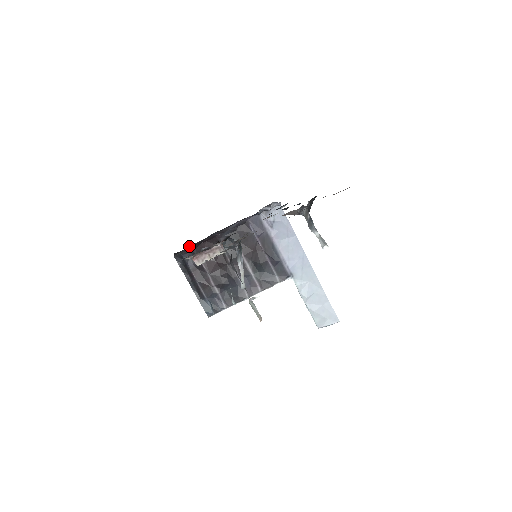
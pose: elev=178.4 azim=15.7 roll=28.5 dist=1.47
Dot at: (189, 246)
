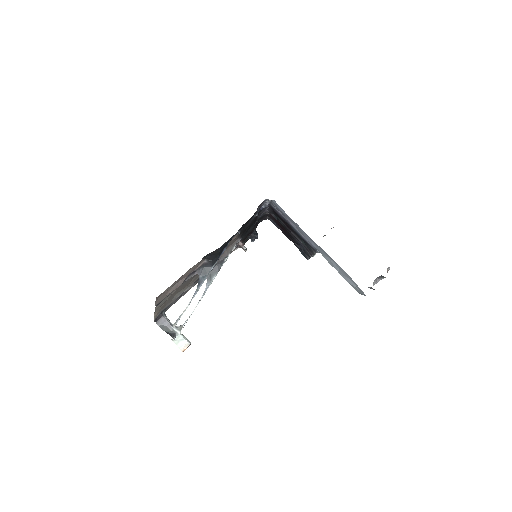
Dot at: (260, 220)
